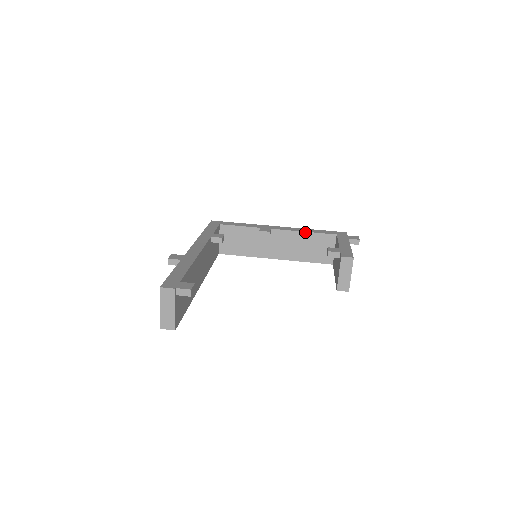
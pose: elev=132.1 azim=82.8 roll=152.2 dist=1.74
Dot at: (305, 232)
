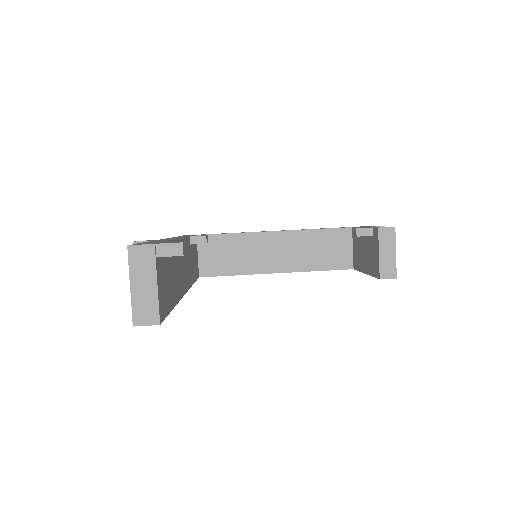
Dot at: (311, 230)
